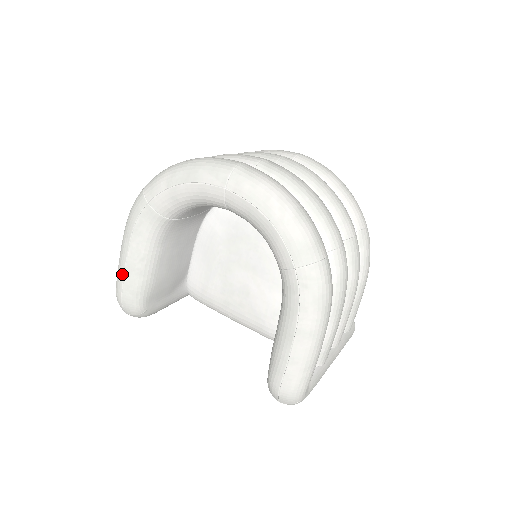
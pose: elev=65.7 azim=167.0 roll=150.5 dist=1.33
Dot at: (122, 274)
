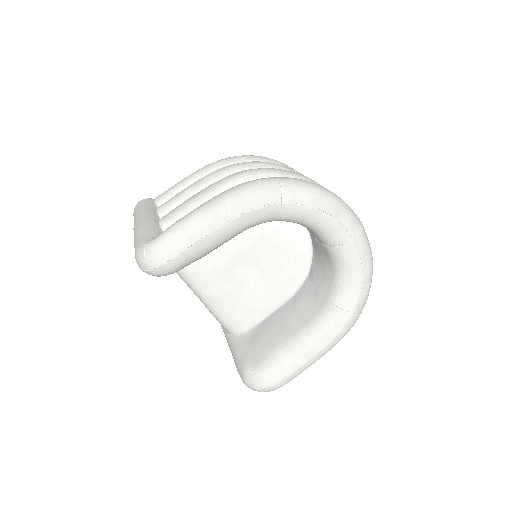
Dot at: (195, 240)
